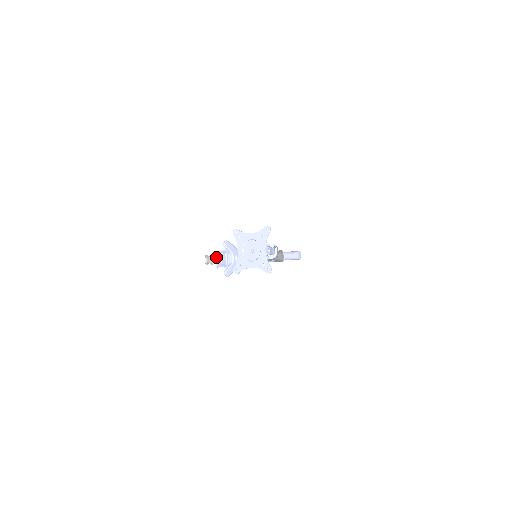
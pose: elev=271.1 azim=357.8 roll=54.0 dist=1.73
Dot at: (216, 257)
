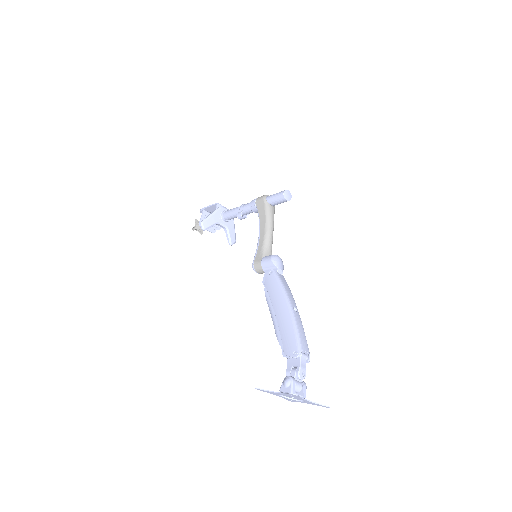
Dot at: occluded
